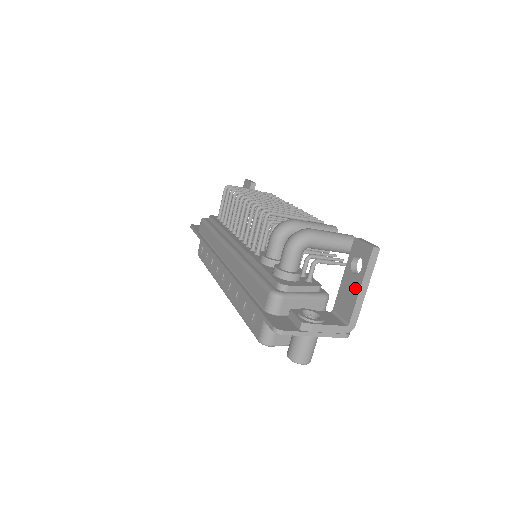
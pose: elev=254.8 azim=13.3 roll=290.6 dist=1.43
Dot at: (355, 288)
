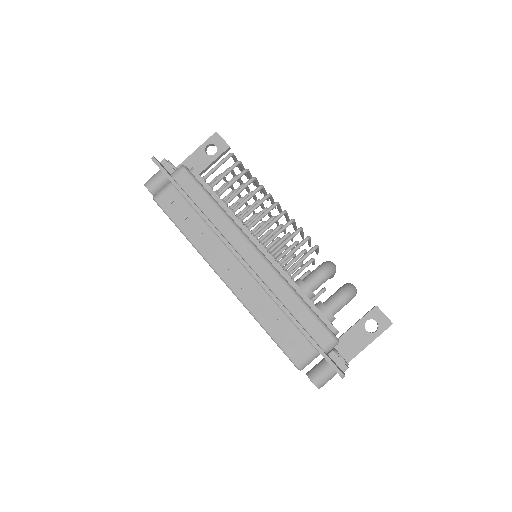
Dot at: (365, 342)
